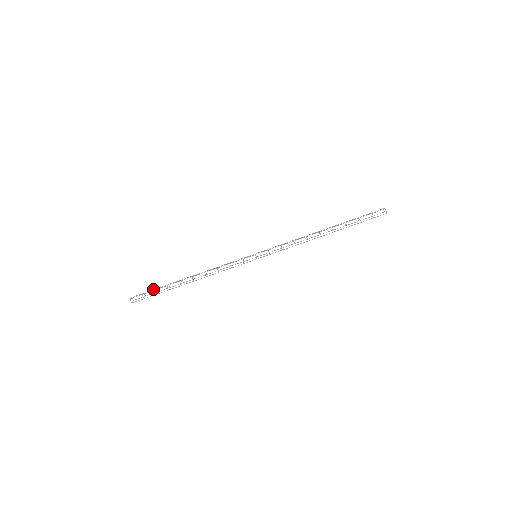
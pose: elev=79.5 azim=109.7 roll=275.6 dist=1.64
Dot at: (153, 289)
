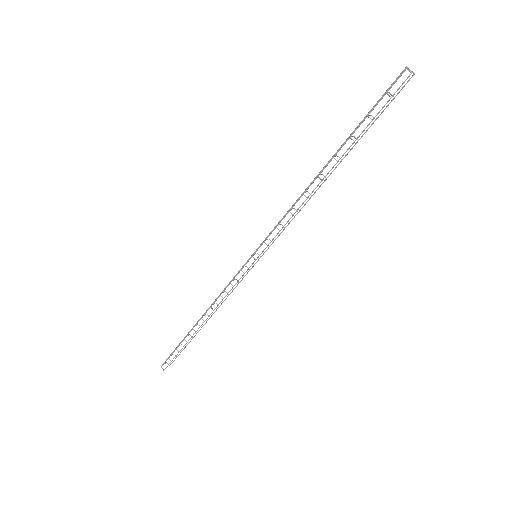
Dot at: (177, 346)
